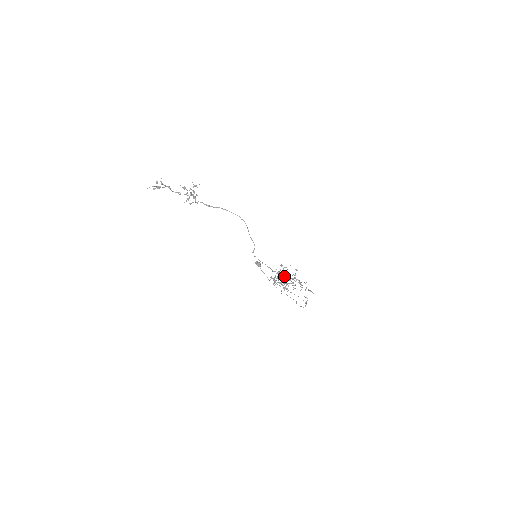
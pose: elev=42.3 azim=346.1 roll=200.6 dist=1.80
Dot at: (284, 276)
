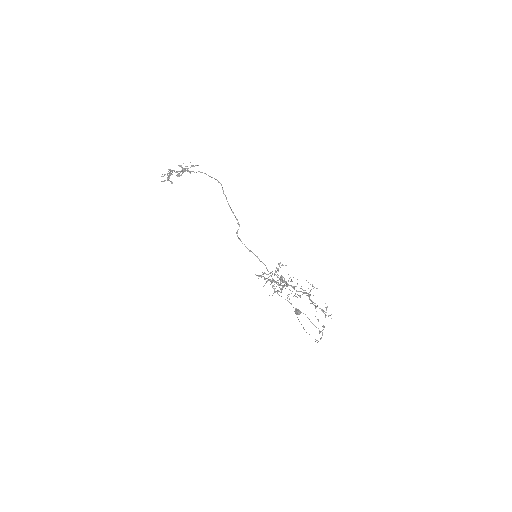
Dot at: (285, 281)
